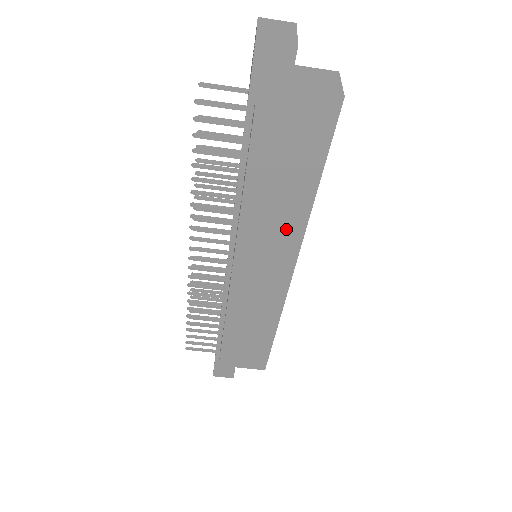
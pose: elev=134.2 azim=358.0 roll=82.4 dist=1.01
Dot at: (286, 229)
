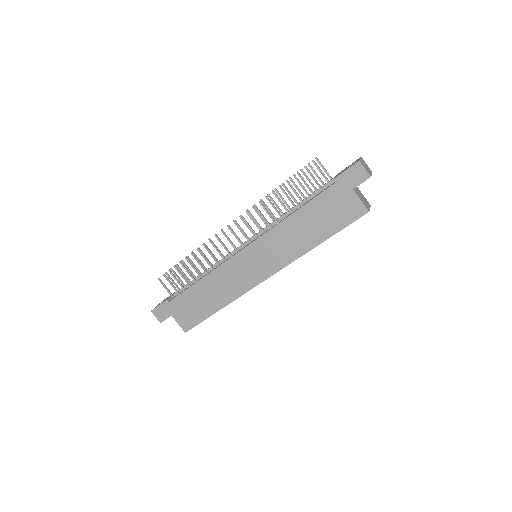
Dot at: (290, 250)
